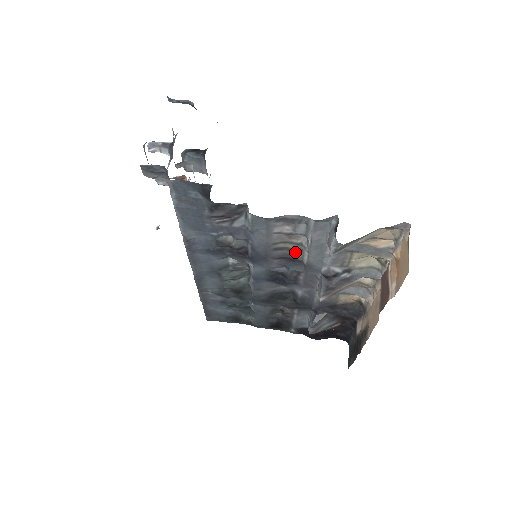
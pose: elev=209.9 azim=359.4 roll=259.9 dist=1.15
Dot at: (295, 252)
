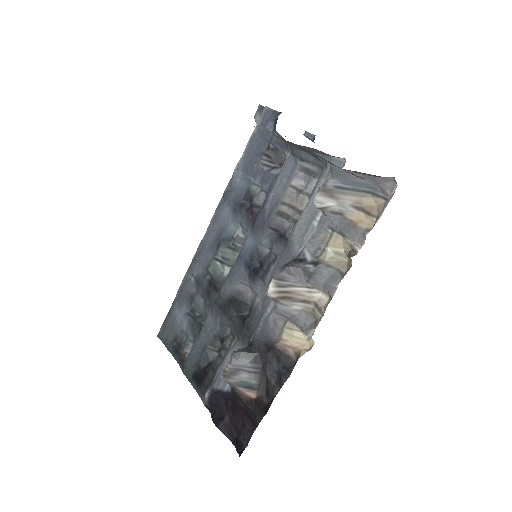
Dot at: (290, 227)
